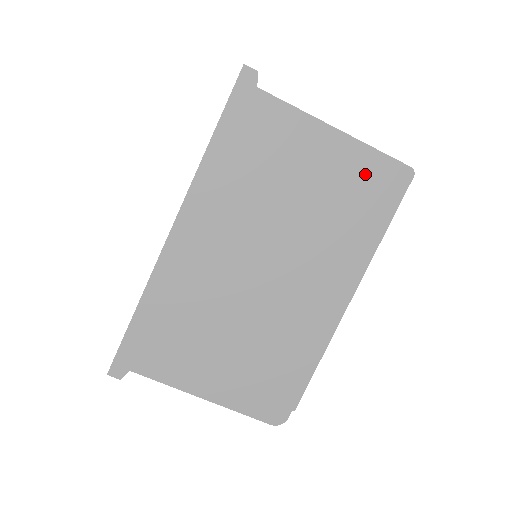
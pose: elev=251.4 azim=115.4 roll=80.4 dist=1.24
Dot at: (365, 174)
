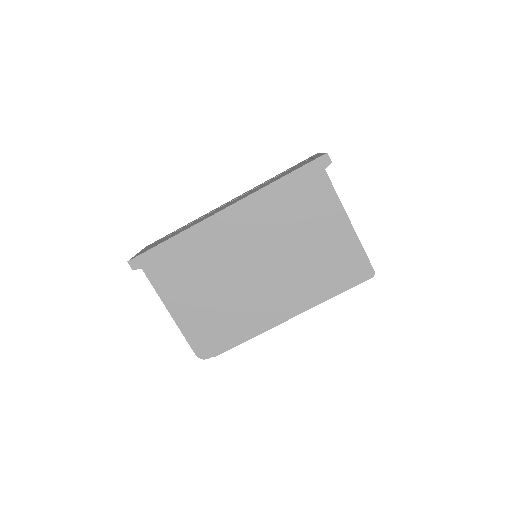
Dot at: (348, 257)
